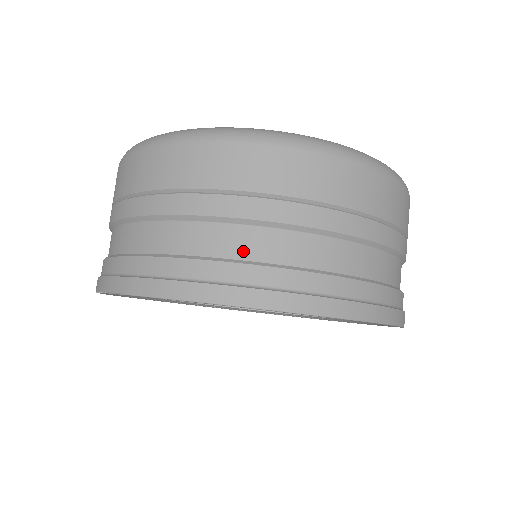
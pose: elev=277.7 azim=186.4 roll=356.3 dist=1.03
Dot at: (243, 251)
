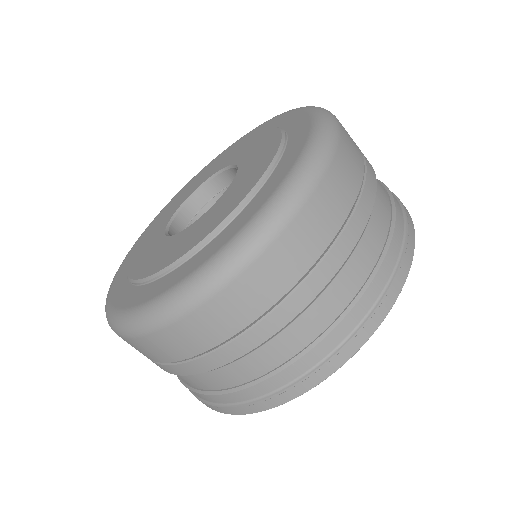
Dot at: (297, 345)
